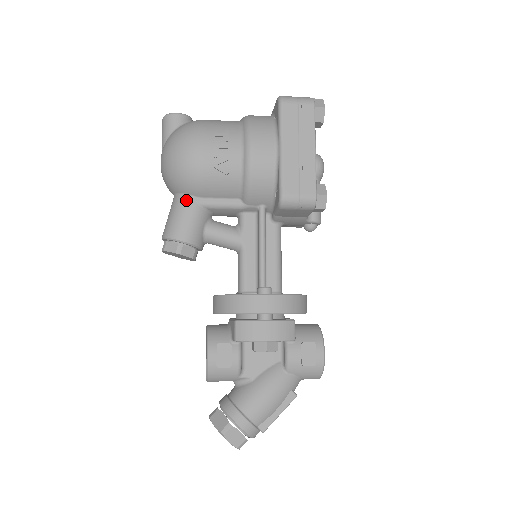
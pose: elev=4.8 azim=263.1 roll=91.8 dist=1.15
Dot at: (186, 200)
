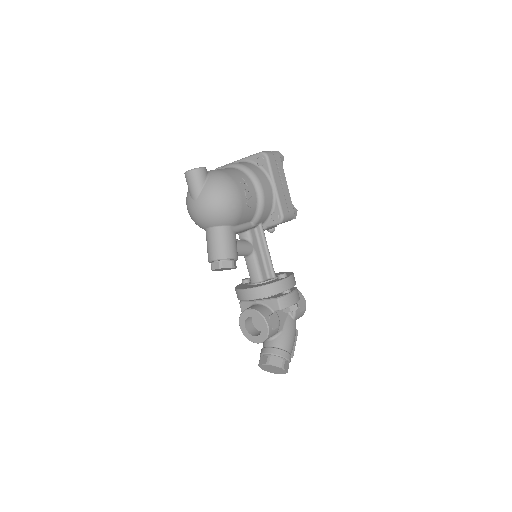
Dot at: (228, 230)
